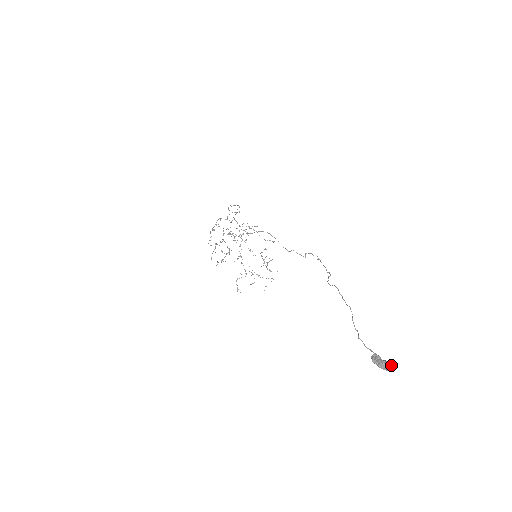
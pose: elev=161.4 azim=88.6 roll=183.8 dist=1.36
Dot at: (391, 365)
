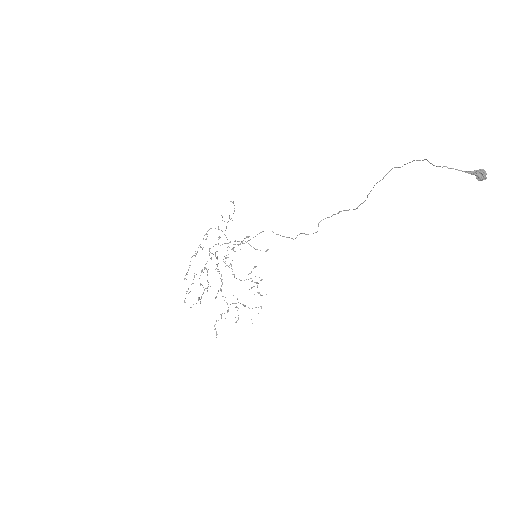
Dot at: (485, 173)
